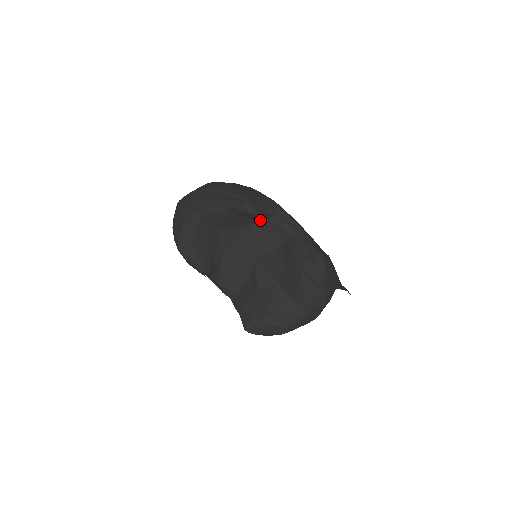
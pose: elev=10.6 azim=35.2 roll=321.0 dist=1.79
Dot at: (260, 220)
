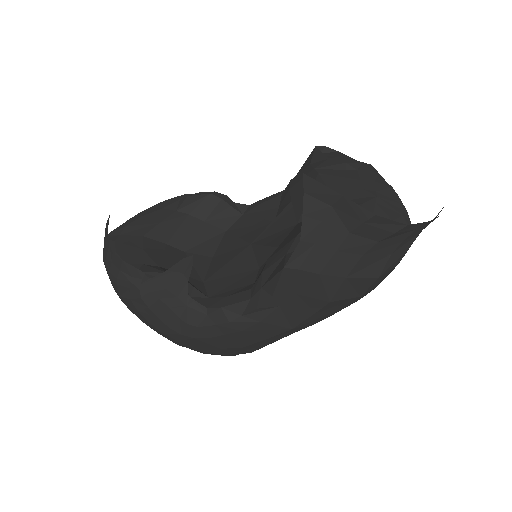
Dot at: occluded
